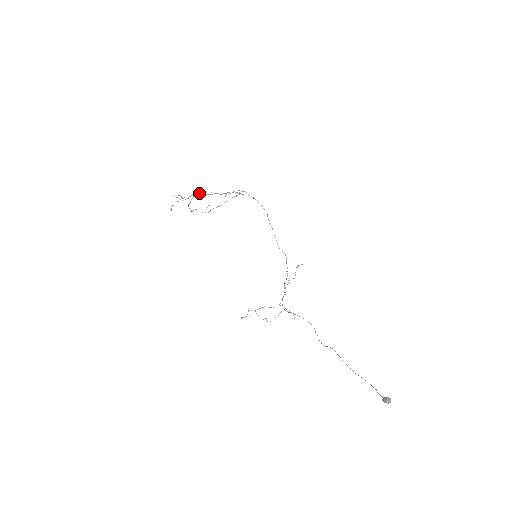
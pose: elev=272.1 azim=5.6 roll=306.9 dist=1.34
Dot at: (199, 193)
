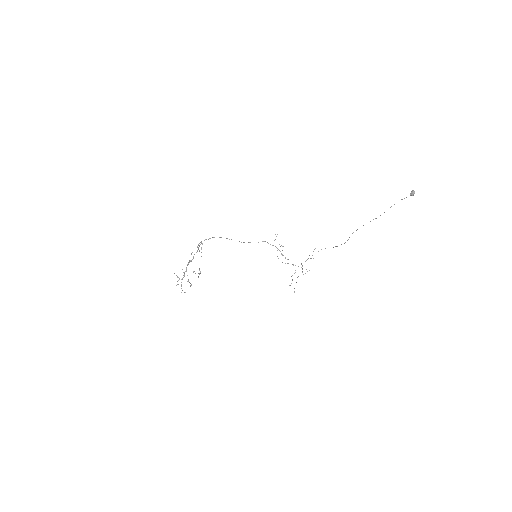
Dot at: occluded
